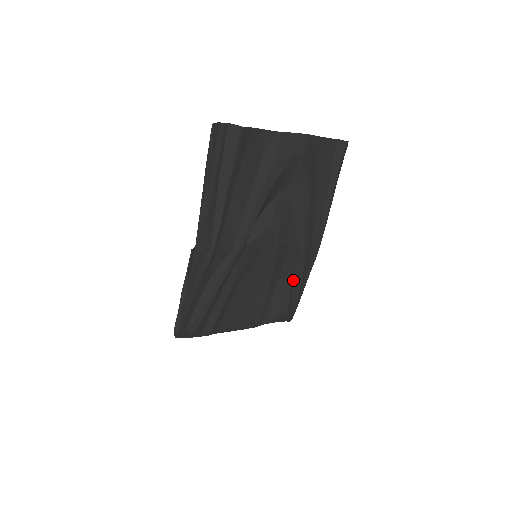
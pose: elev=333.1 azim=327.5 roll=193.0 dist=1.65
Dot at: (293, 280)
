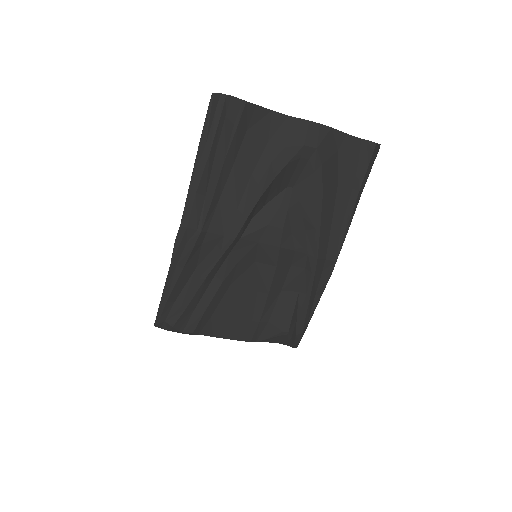
Dot at: (300, 296)
